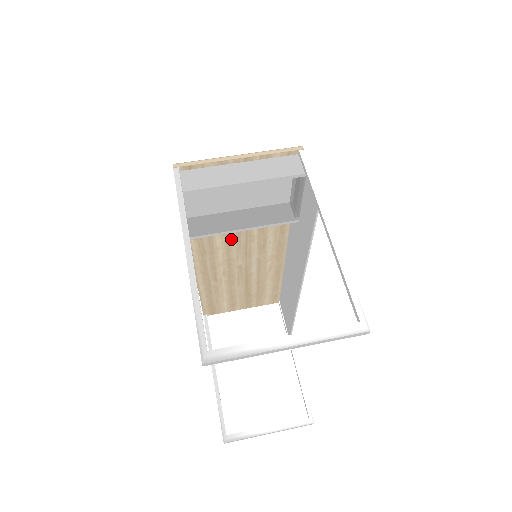
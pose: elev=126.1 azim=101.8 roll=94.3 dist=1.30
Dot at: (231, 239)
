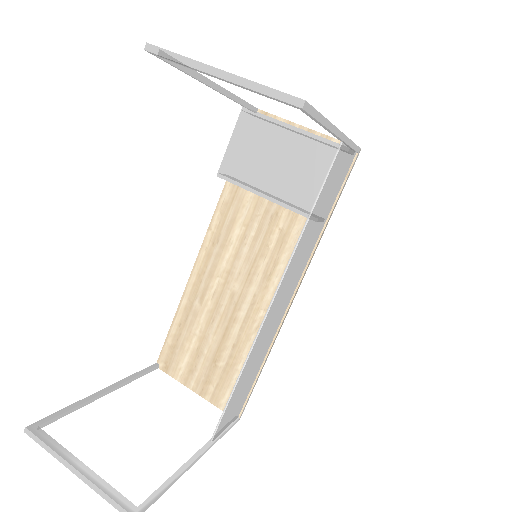
Dot at: (248, 238)
